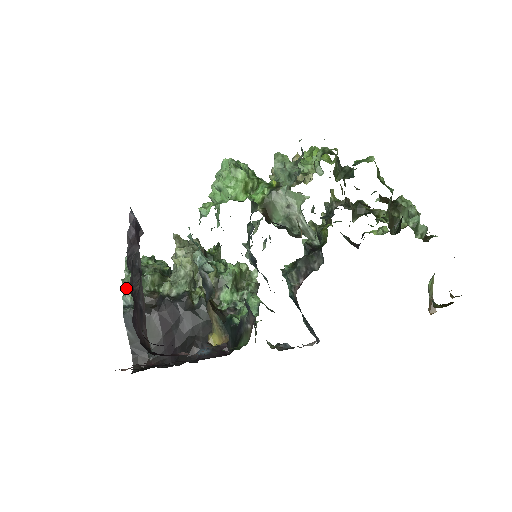
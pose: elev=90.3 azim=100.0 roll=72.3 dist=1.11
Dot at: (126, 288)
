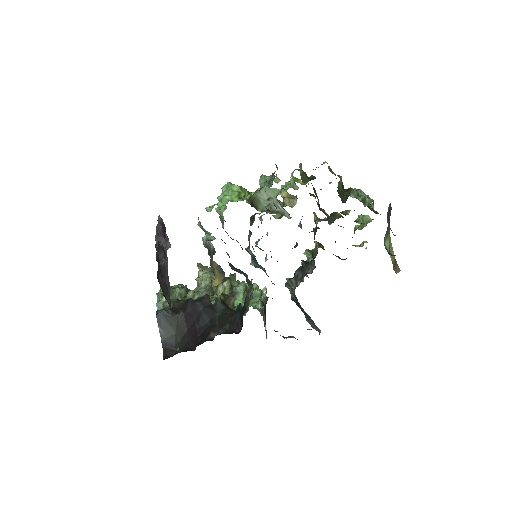
Dot at: (159, 297)
